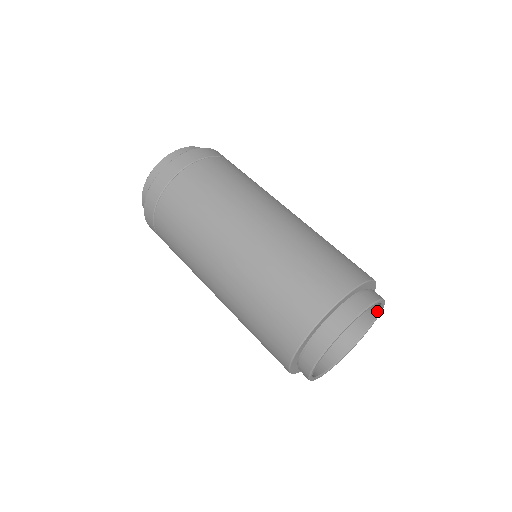
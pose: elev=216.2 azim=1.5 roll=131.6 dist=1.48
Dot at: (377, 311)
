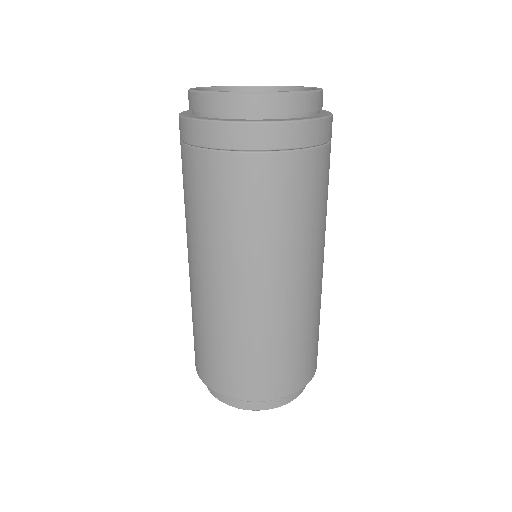
Dot at: occluded
